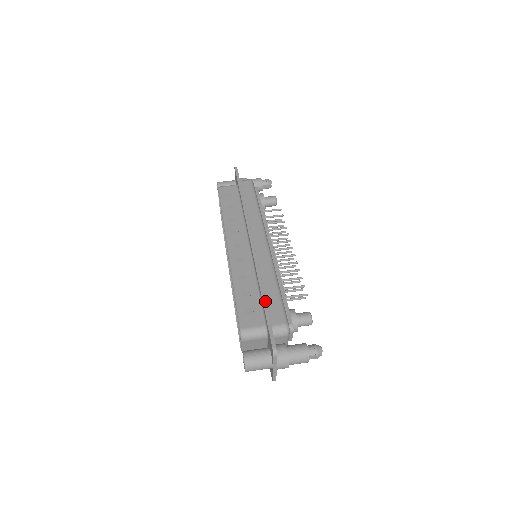
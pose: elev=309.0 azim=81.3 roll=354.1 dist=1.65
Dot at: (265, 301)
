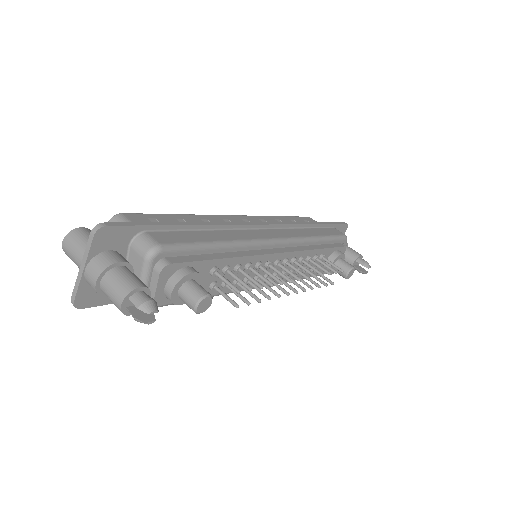
Dot at: (181, 224)
